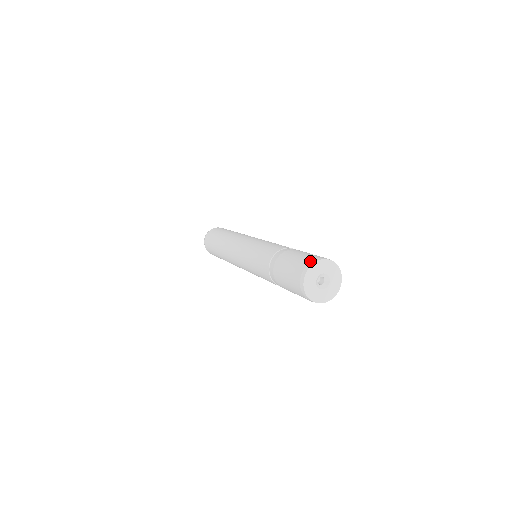
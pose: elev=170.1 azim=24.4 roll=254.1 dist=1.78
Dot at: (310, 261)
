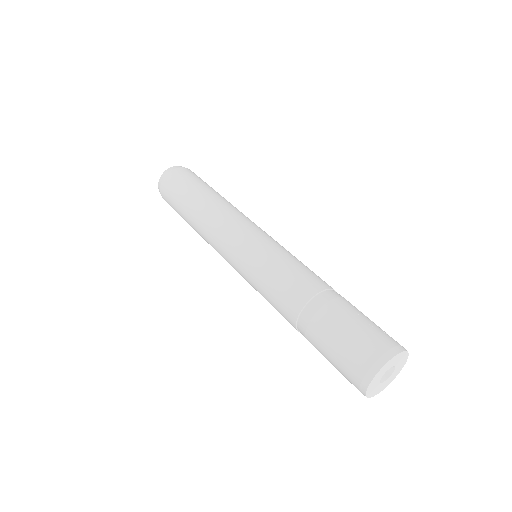
Dot at: (360, 382)
